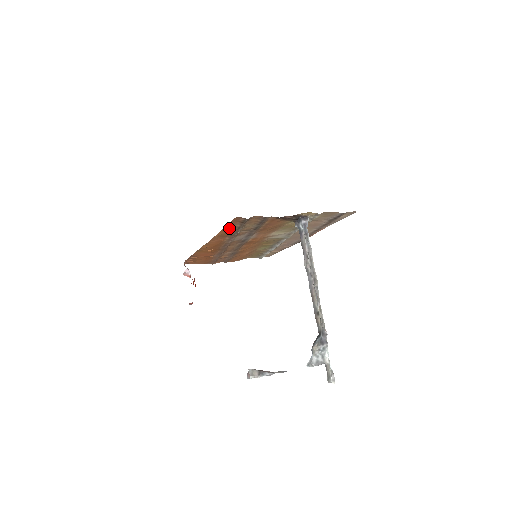
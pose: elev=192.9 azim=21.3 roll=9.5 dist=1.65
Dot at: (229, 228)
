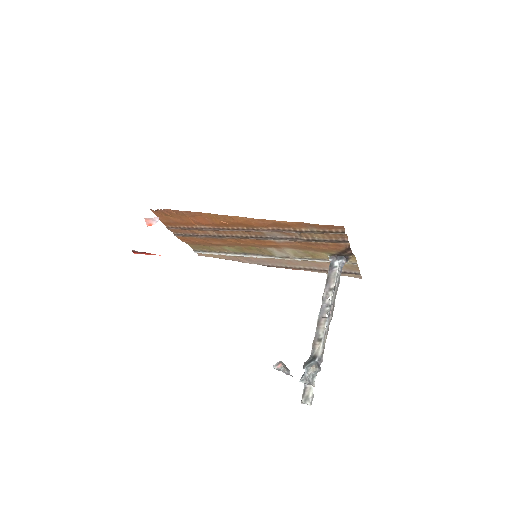
Dot at: (306, 226)
